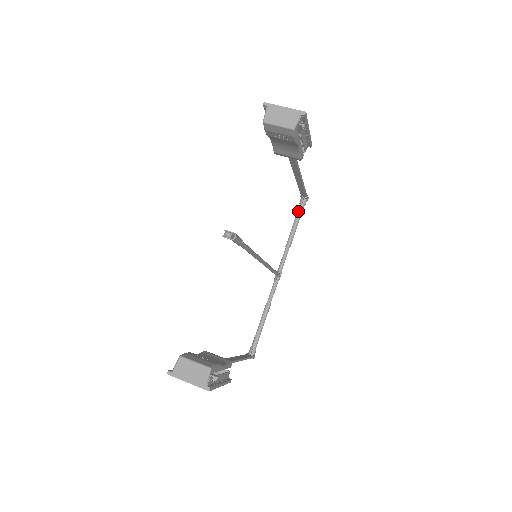
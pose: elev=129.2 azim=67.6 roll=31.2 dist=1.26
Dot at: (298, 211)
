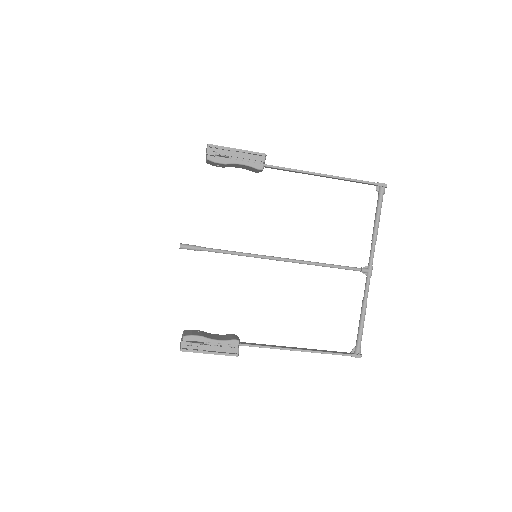
Dot at: (377, 201)
